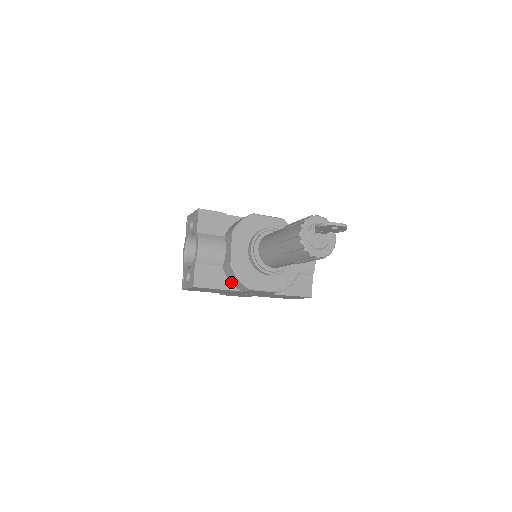
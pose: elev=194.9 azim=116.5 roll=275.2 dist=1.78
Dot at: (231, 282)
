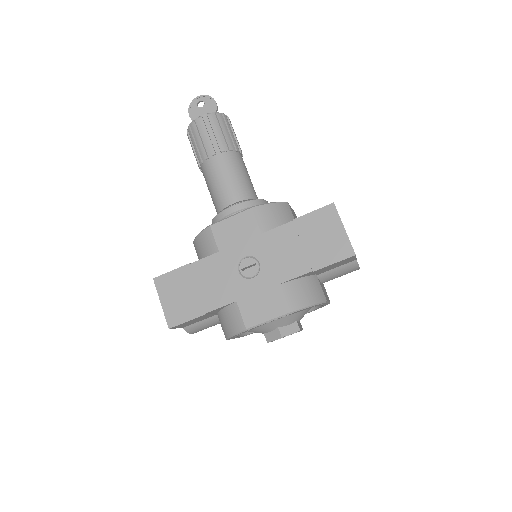
Dot at: occluded
